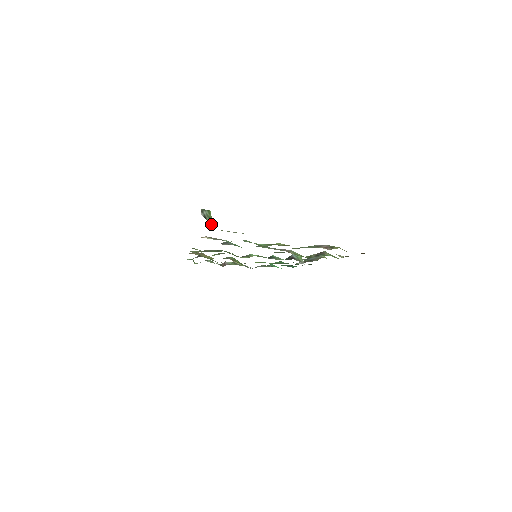
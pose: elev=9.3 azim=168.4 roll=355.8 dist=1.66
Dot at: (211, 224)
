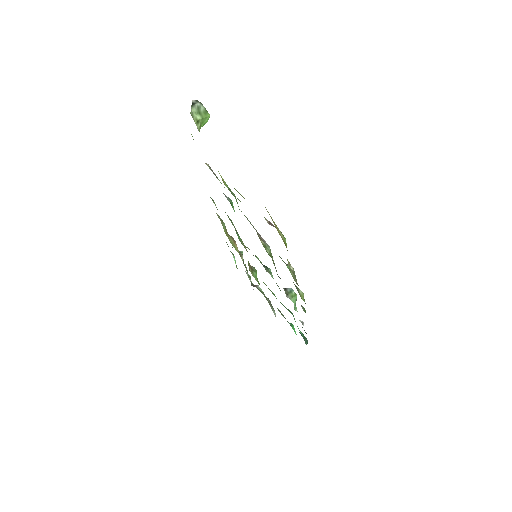
Dot at: (193, 115)
